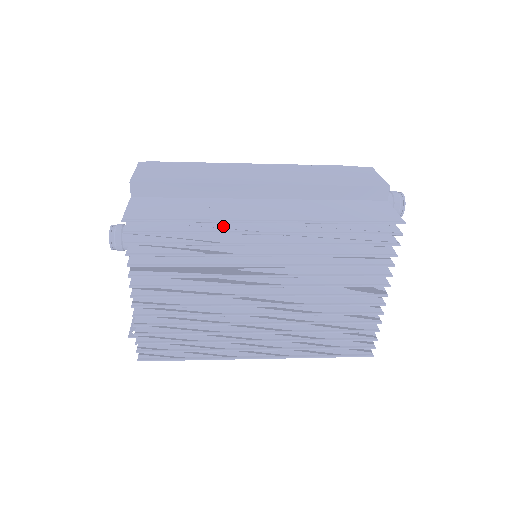
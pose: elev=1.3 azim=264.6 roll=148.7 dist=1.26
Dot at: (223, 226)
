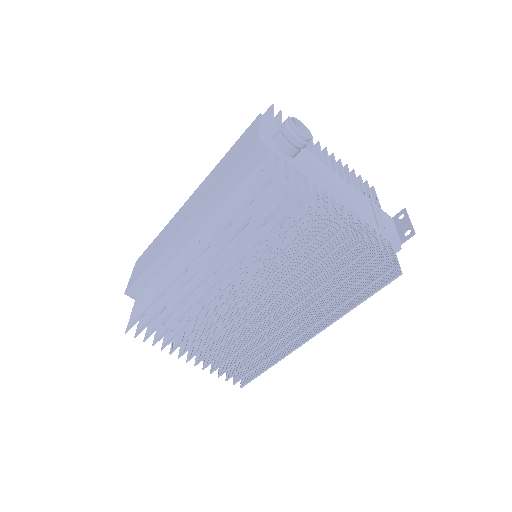
Dot at: (177, 286)
